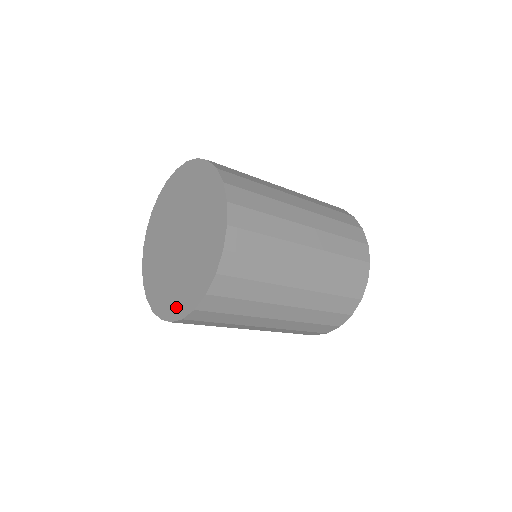
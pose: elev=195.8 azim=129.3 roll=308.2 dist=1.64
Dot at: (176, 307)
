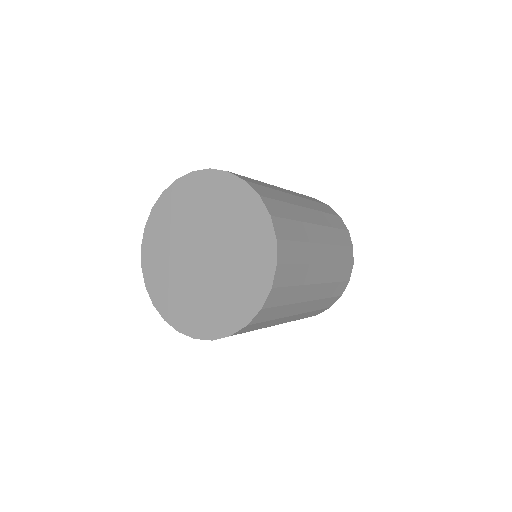
Dot at: (164, 303)
